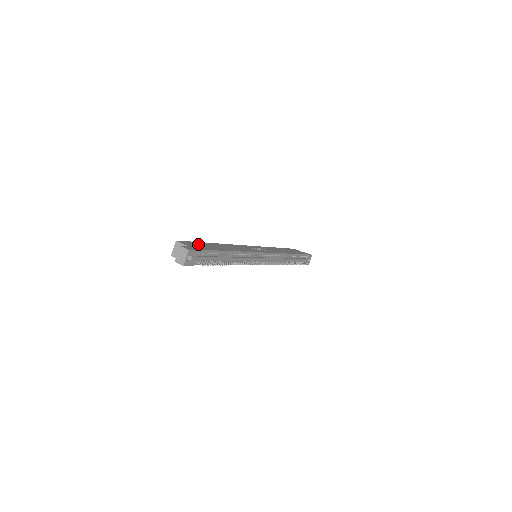
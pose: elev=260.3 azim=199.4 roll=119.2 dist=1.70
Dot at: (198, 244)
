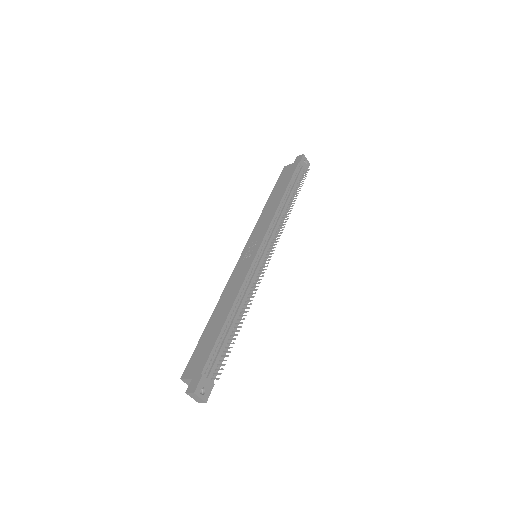
Dot at: (199, 352)
